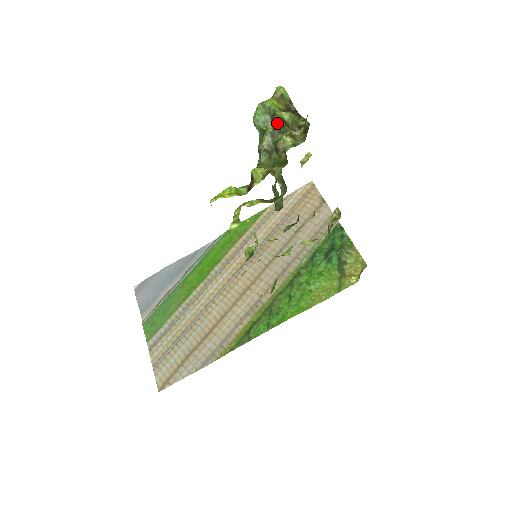
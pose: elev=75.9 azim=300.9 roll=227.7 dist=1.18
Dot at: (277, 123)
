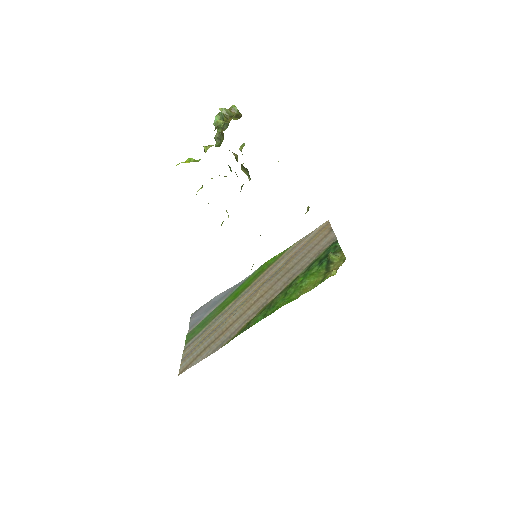
Dot at: occluded
